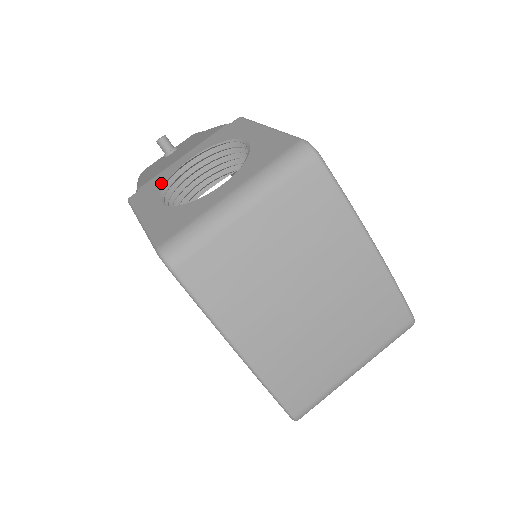
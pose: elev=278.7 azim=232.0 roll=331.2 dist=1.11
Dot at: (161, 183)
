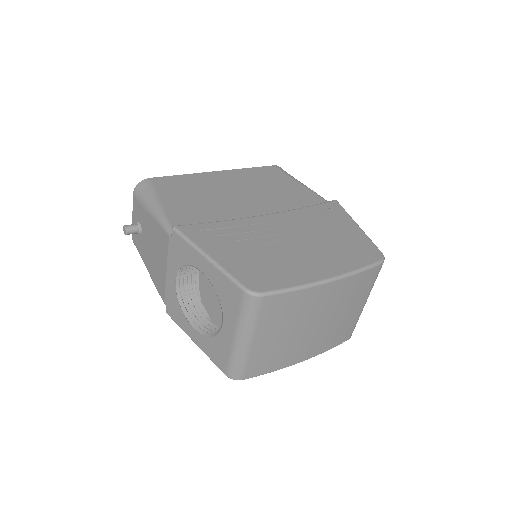
Dot at: (176, 304)
